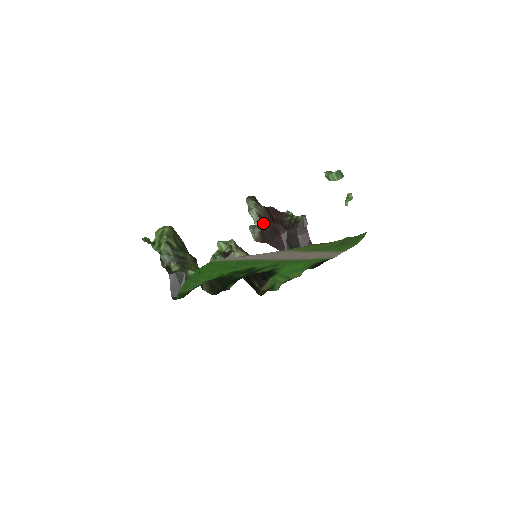
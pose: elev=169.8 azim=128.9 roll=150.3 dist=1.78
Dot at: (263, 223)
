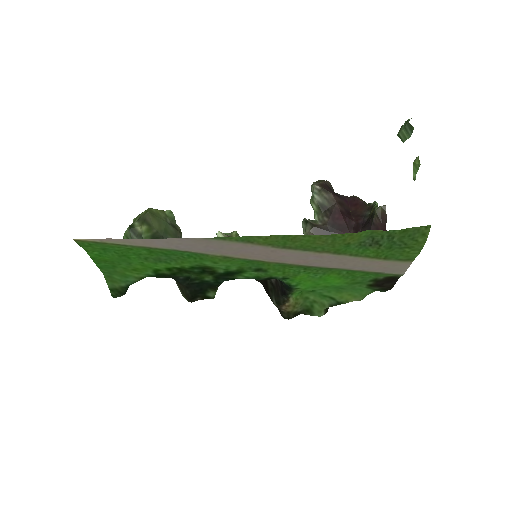
Dot at: (325, 217)
